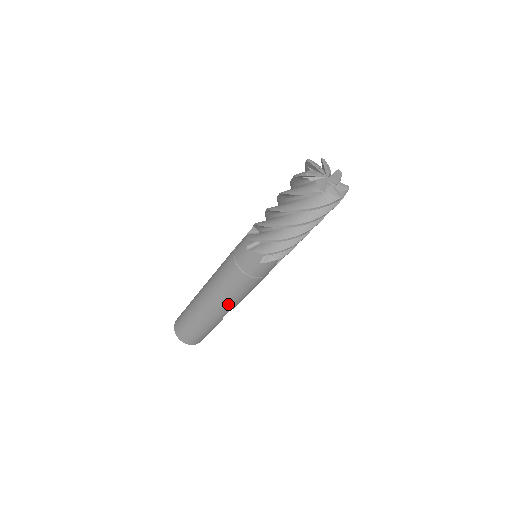
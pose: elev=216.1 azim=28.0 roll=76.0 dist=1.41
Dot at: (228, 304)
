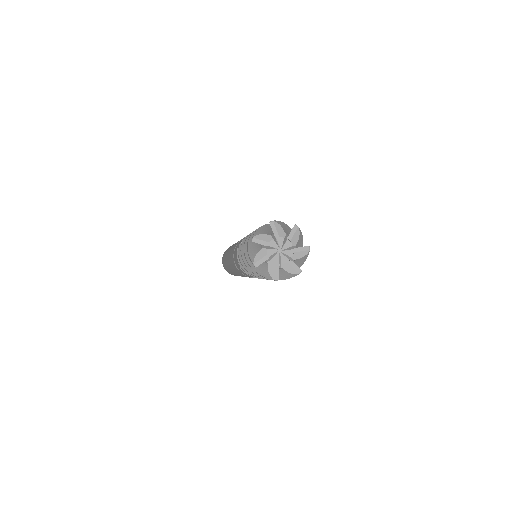
Dot at: (236, 273)
